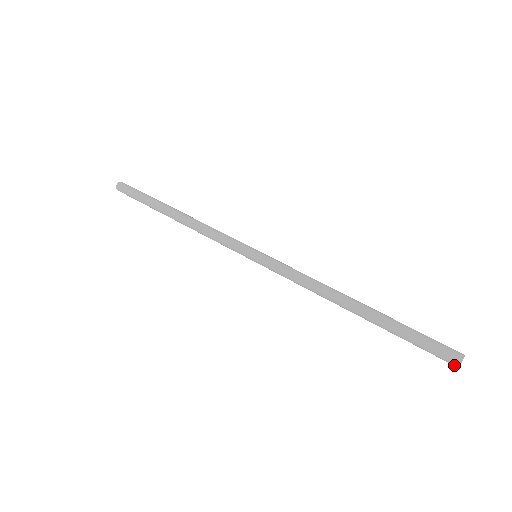
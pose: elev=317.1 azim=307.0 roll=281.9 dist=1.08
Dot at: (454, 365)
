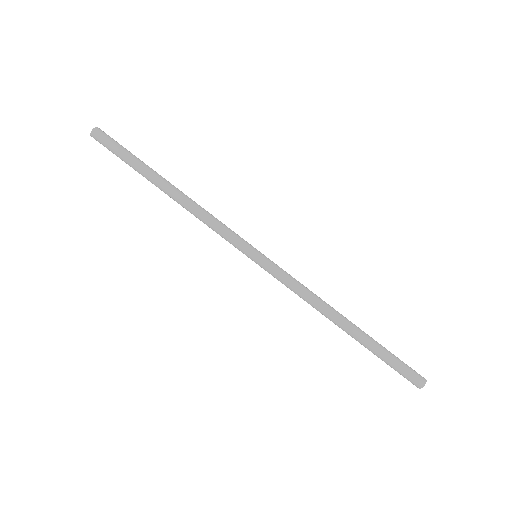
Dot at: (417, 386)
